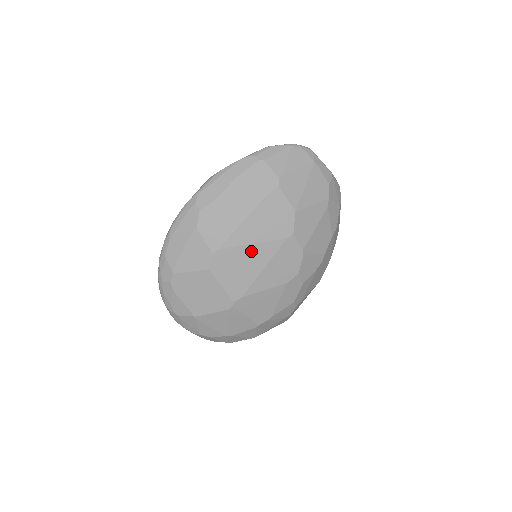
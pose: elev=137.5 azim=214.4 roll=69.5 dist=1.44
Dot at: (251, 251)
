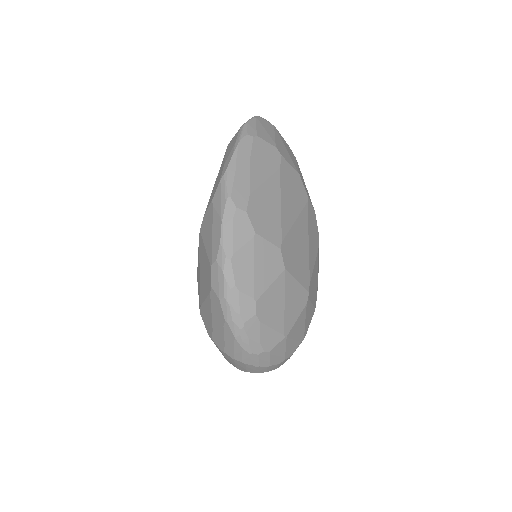
Dot at: (297, 230)
